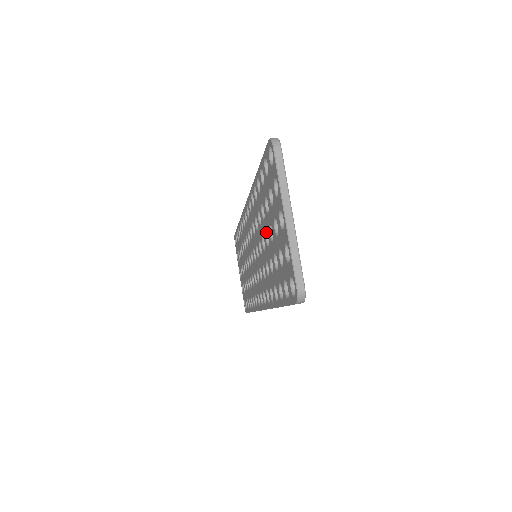
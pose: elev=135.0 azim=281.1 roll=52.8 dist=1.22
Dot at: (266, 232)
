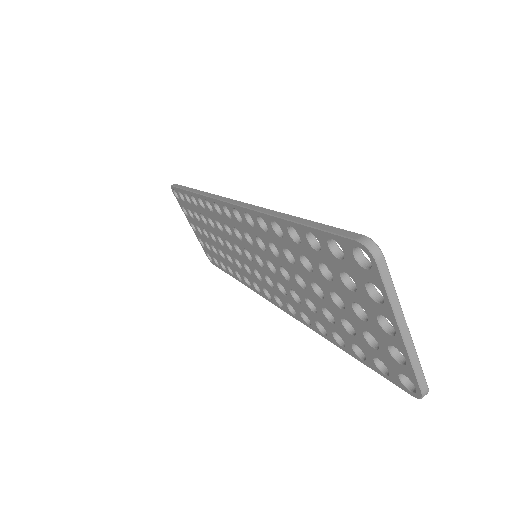
Dot at: (313, 282)
